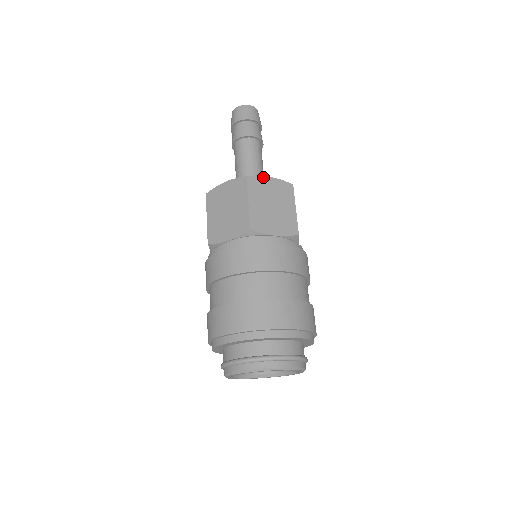
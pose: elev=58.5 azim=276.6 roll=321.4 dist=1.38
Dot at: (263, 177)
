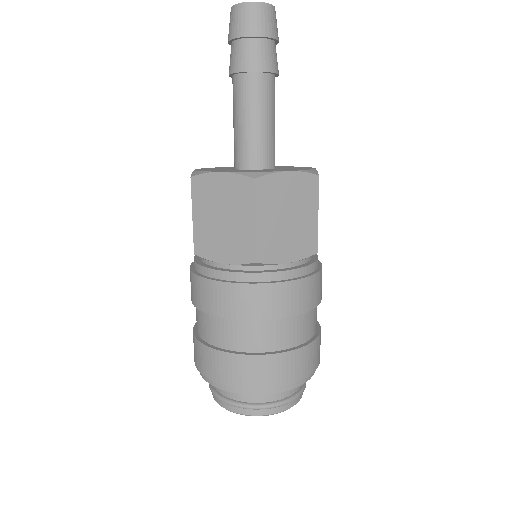
Dot at: (278, 174)
